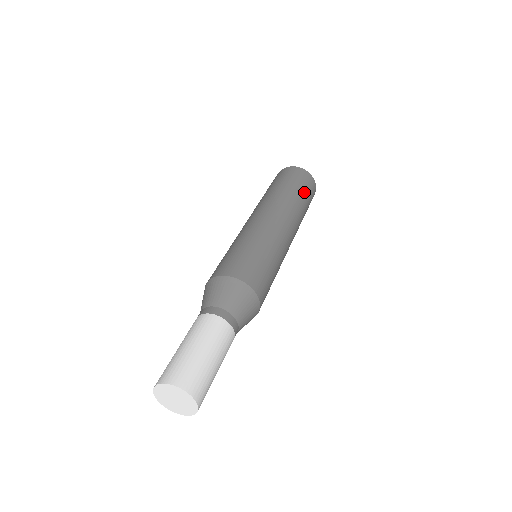
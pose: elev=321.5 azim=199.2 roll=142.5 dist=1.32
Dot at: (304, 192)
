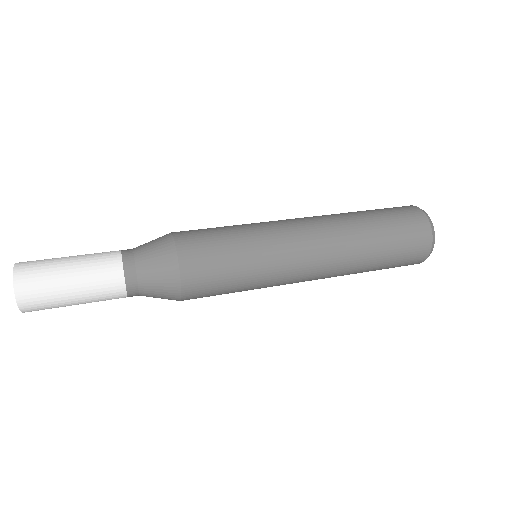
Dot at: (377, 211)
